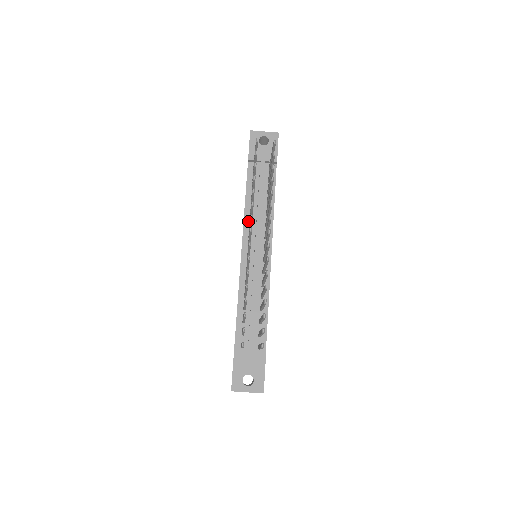
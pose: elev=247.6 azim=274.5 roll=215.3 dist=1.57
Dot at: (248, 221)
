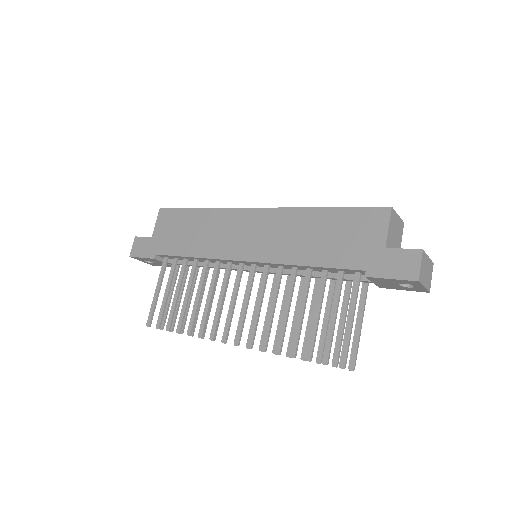
Dot at: (283, 266)
